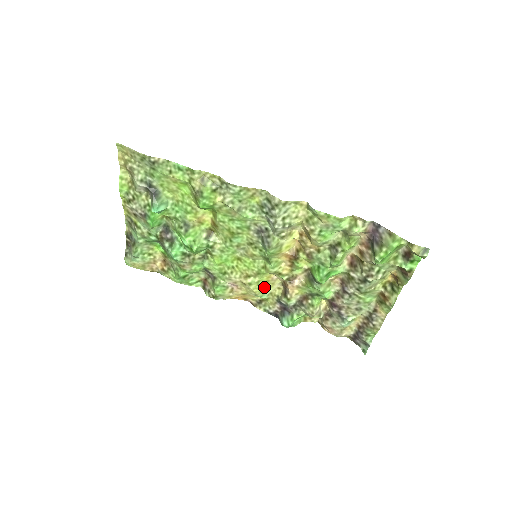
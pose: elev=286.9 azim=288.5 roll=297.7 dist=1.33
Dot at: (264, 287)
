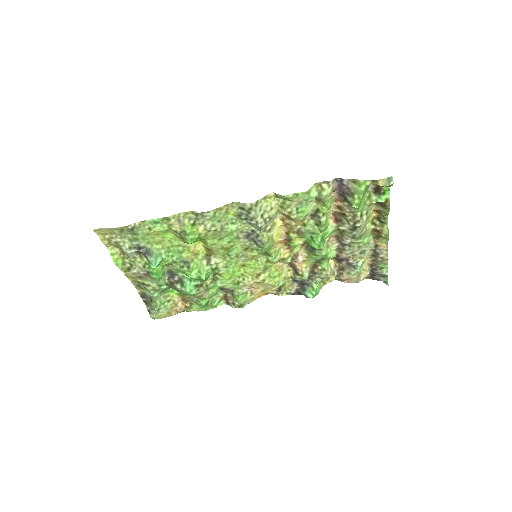
Dot at: (276, 276)
